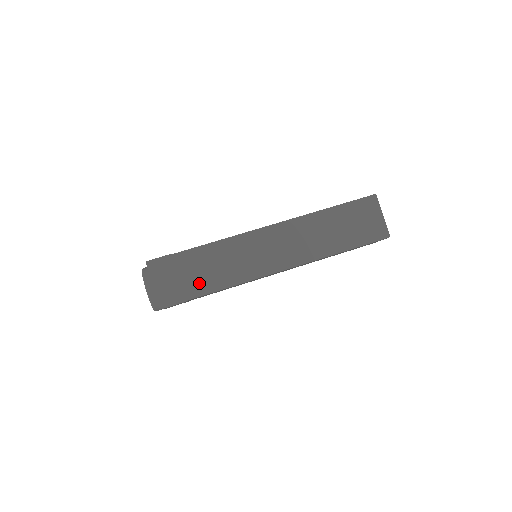
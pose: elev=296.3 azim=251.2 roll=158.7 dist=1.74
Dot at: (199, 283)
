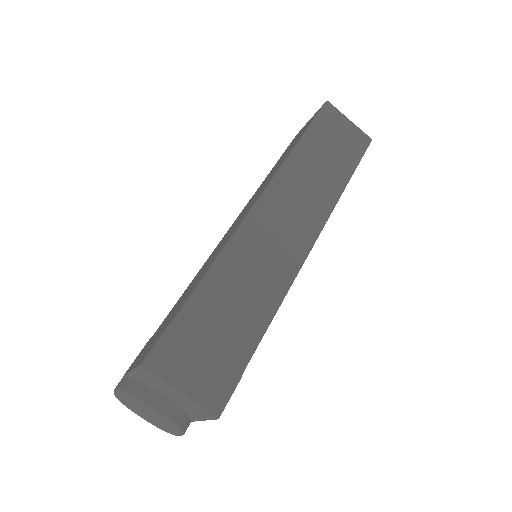
Dot at: (238, 335)
